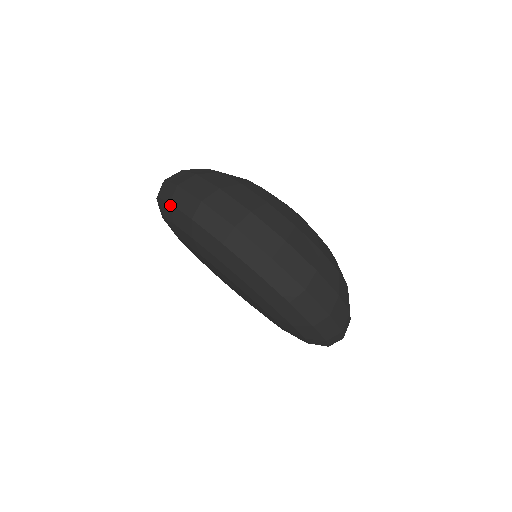
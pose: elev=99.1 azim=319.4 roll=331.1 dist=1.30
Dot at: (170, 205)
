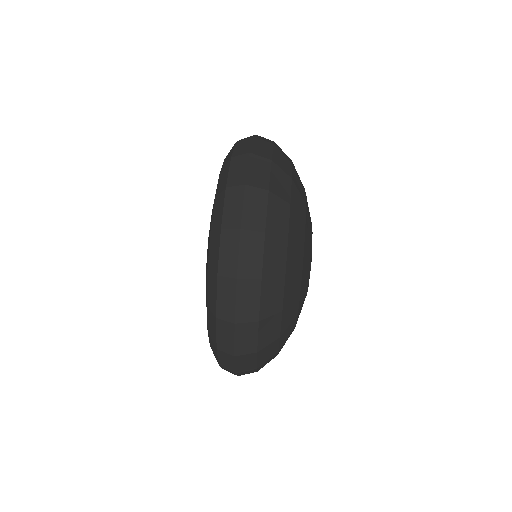
Dot at: occluded
